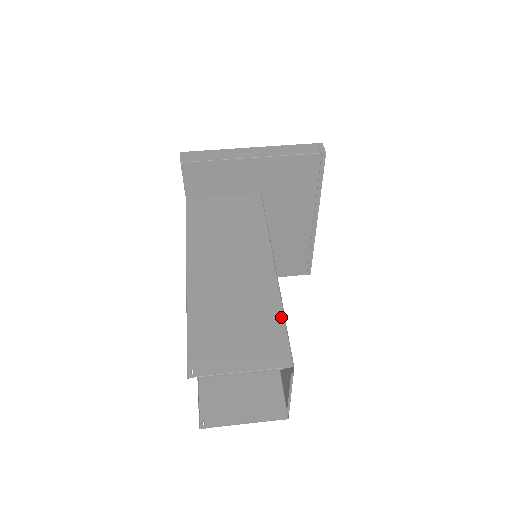
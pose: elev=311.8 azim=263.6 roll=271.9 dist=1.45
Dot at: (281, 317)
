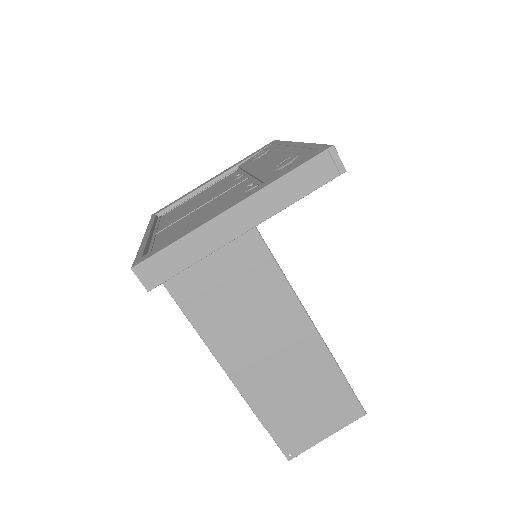
Dot at: (341, 378)
